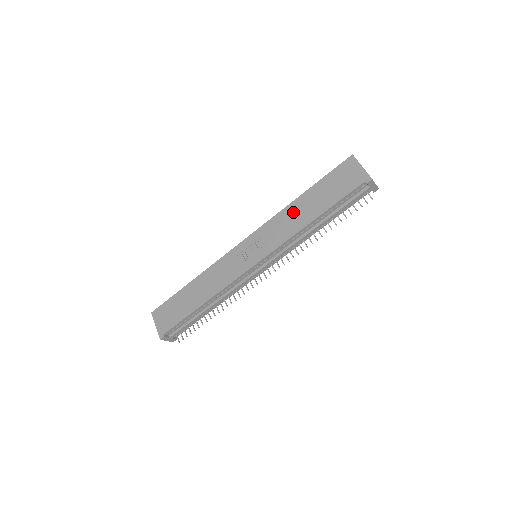
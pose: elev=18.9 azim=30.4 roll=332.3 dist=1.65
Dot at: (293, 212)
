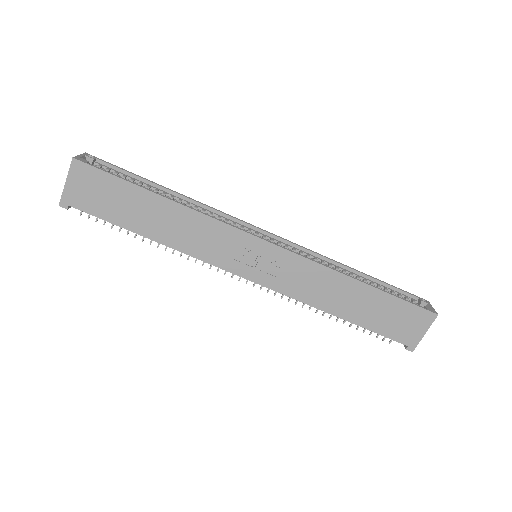
Dot at: (336, 286)
